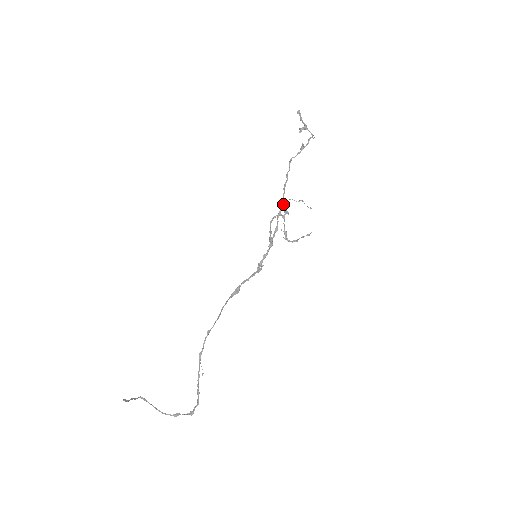
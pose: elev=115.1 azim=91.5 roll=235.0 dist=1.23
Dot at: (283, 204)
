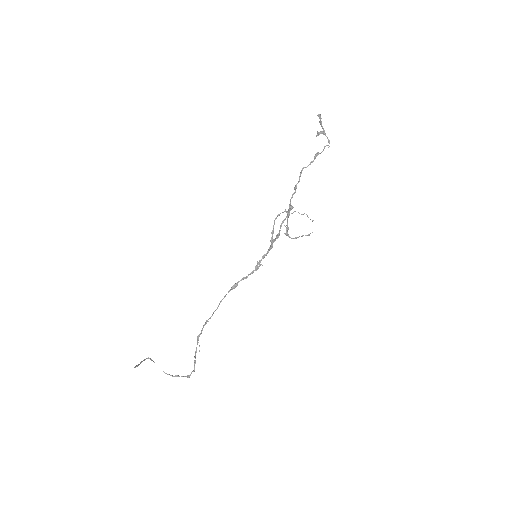
Dot at: (287, 215)
